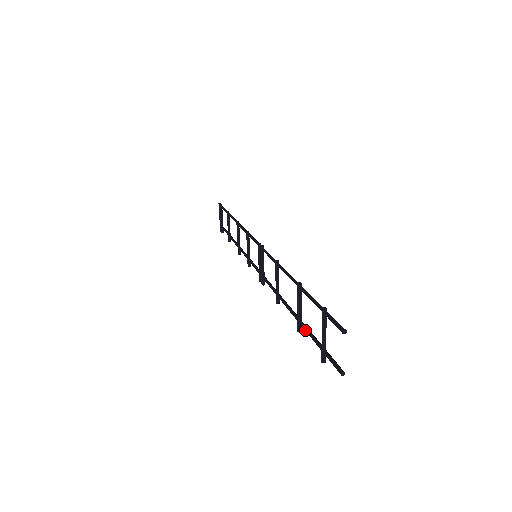
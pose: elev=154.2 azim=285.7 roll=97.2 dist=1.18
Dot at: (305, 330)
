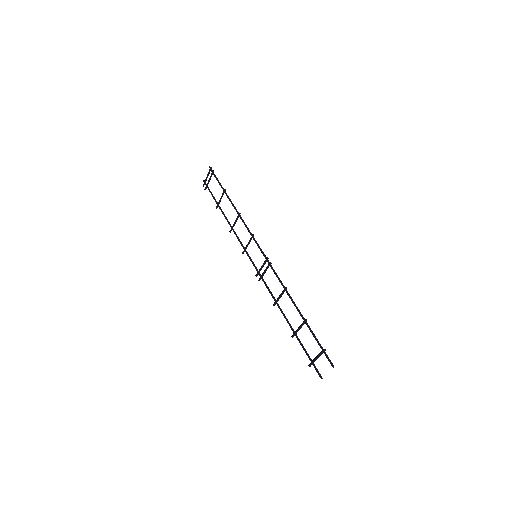
Dot at: (298, 340)
